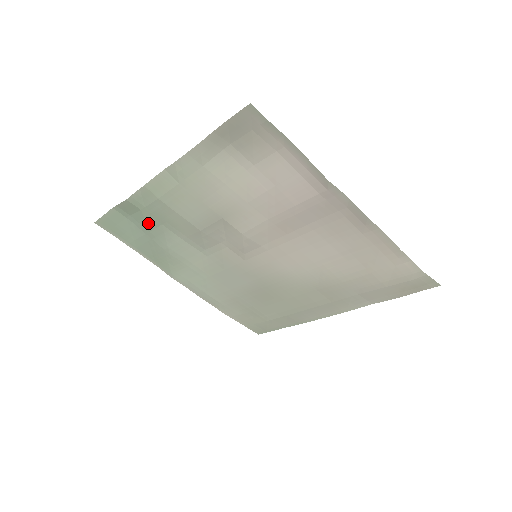
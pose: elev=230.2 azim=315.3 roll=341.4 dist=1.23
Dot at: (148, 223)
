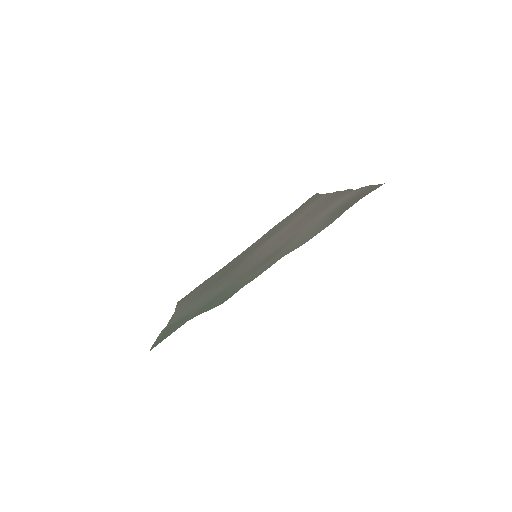
Dot at: (210, 304)
